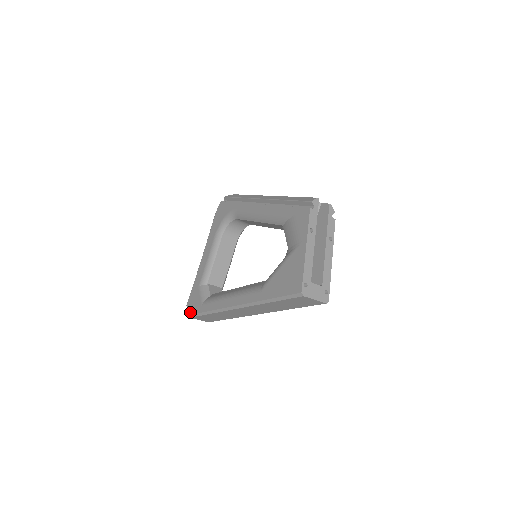
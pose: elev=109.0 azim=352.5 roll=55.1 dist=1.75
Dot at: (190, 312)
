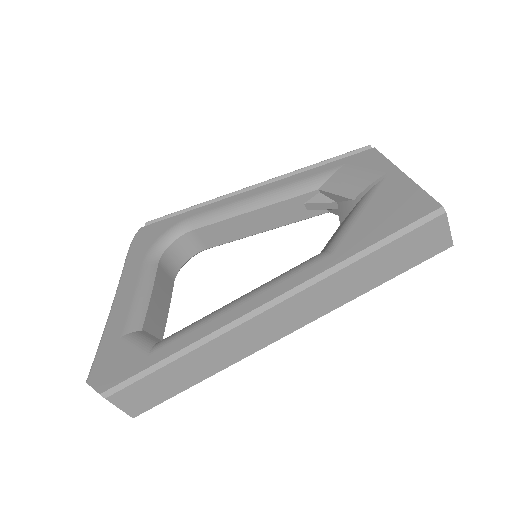
Dot at: (108, 384)
